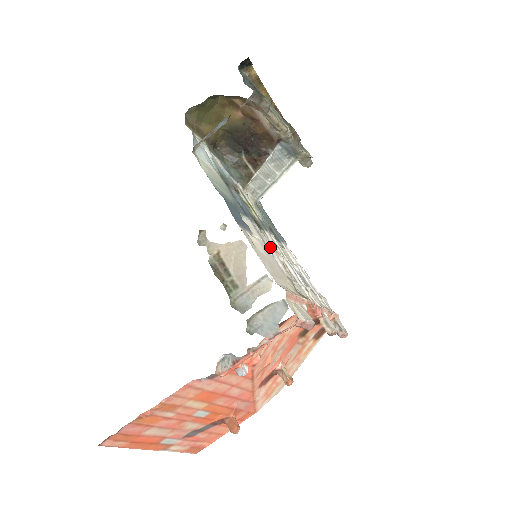
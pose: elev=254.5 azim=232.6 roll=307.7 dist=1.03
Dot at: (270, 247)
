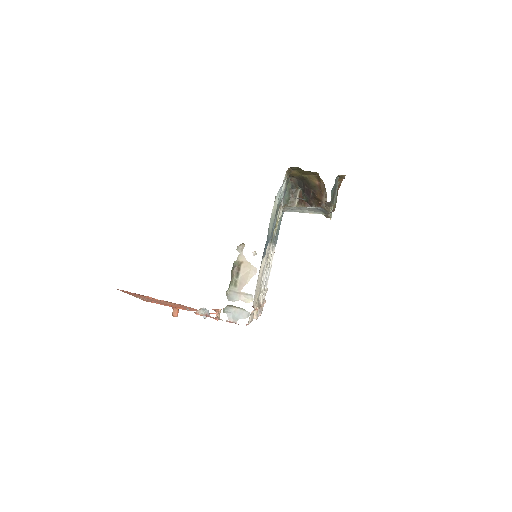
Dot at: occluded
